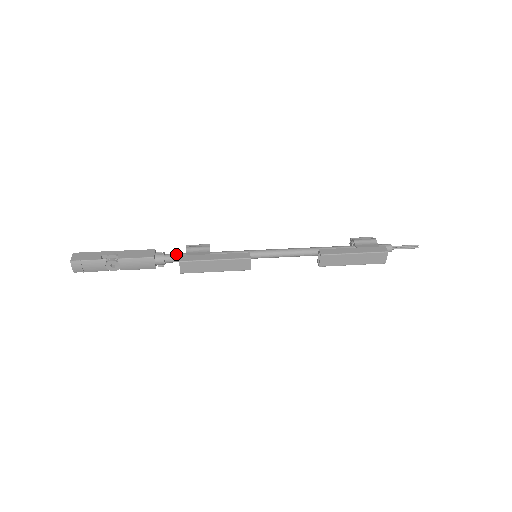
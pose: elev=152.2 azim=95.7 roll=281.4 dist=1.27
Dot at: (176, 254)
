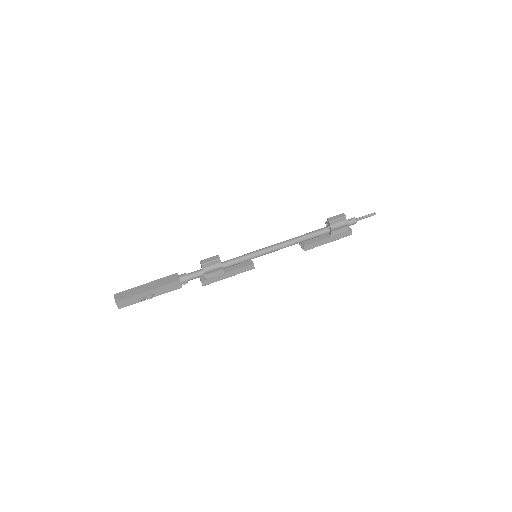
Dot at: (197, 277)
